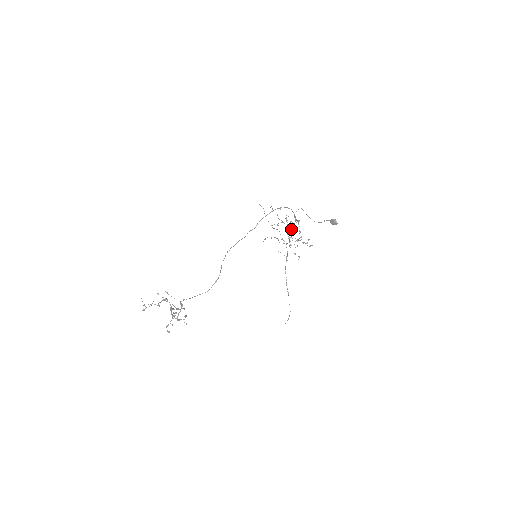
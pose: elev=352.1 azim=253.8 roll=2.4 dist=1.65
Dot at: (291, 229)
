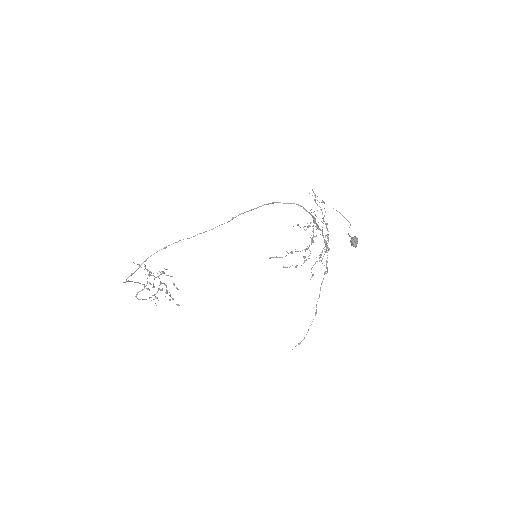
Dot at: (322, 233)
